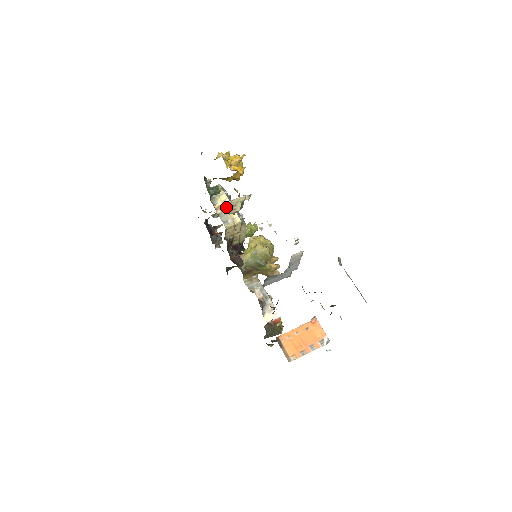
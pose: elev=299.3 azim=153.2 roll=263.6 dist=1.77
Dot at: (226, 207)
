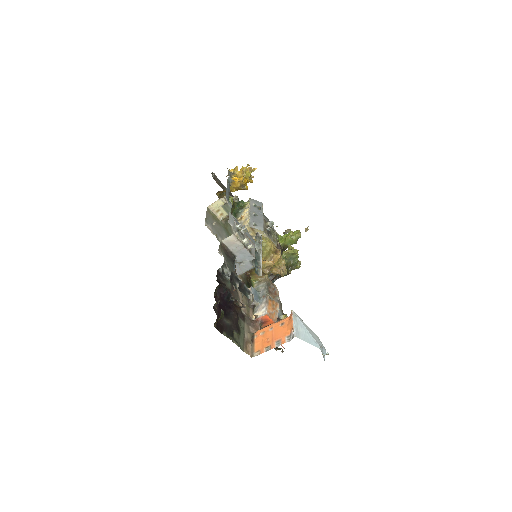
Dot at: (245, 217)
